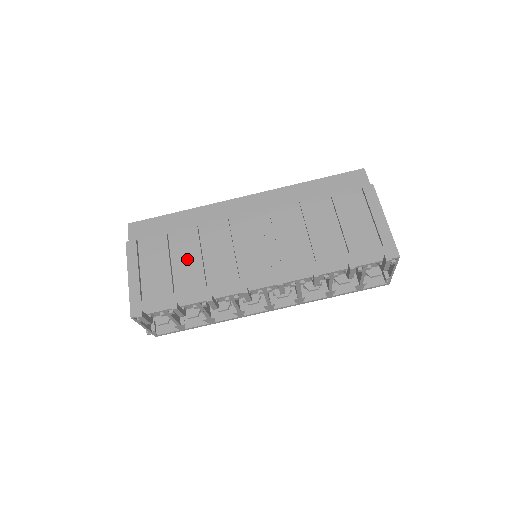
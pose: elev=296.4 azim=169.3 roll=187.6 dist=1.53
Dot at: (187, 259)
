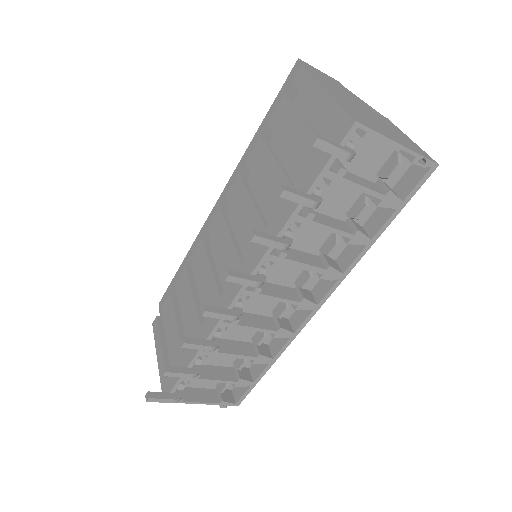
Dot at: (185, 308)
